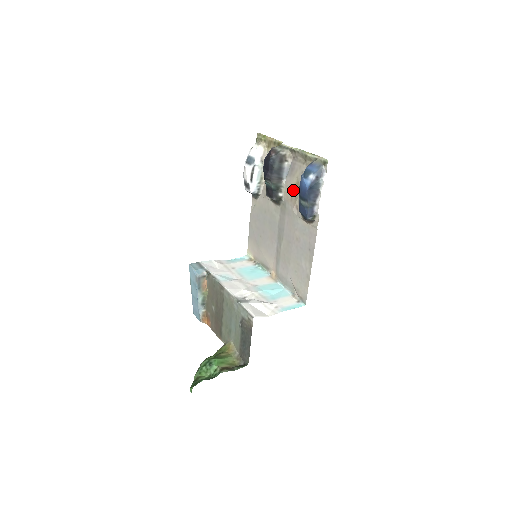
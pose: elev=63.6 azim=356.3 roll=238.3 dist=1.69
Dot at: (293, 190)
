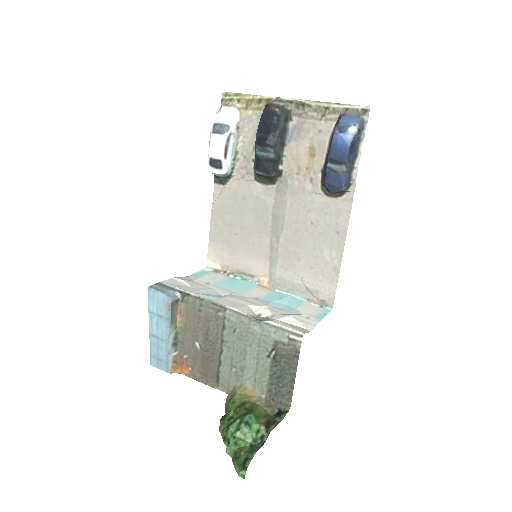
Dot at: (303, 158)
